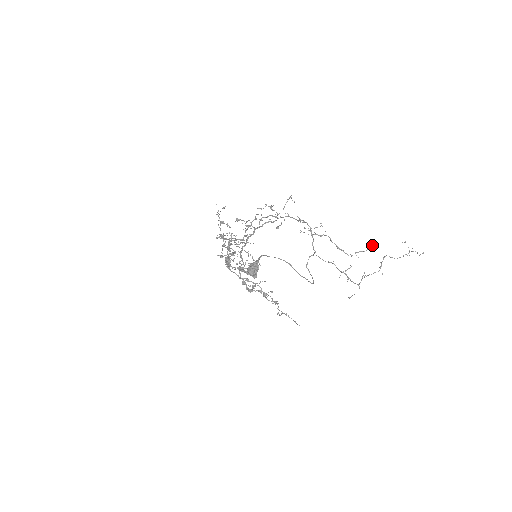
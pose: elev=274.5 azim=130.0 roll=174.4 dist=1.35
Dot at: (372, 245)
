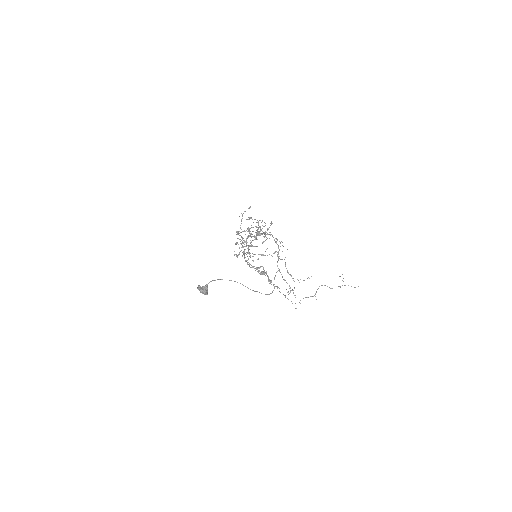
Dot at: occluded
